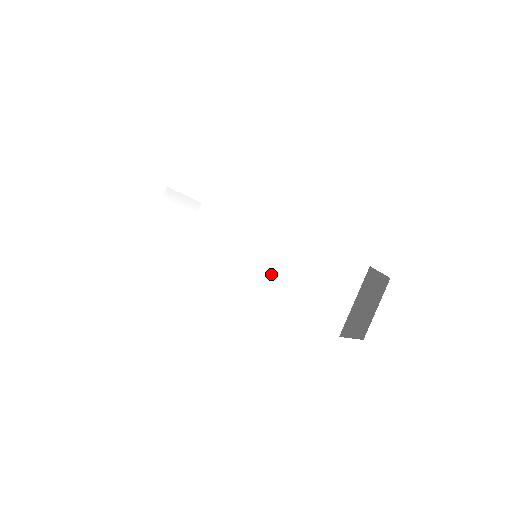
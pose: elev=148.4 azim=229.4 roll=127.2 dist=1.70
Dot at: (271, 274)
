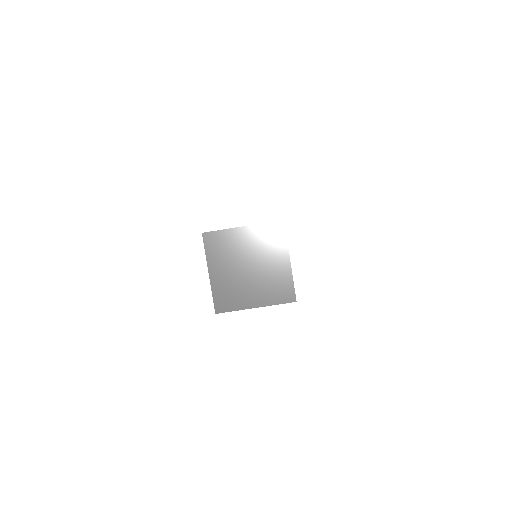
Dot at: occluded
